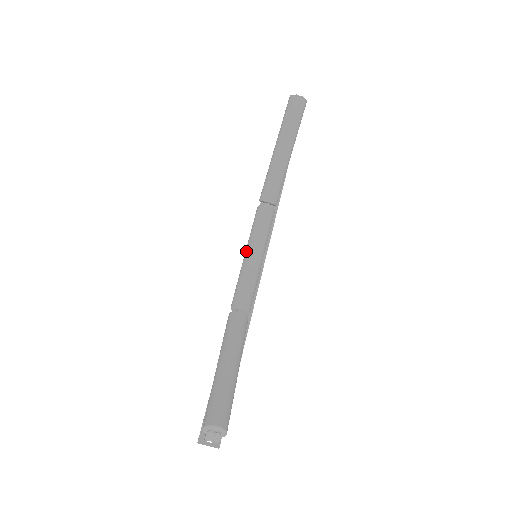
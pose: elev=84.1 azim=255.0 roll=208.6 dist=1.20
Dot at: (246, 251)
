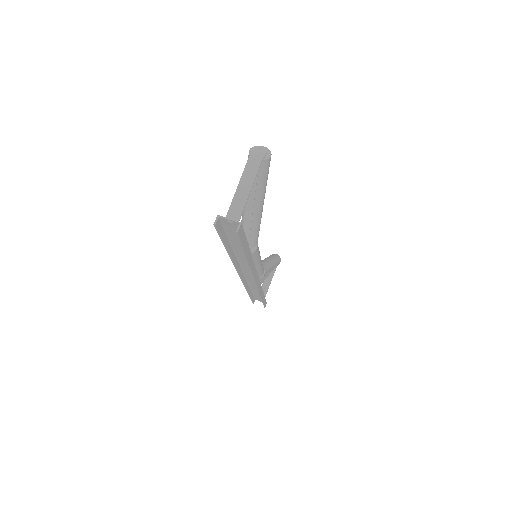
Dot at: occluded
